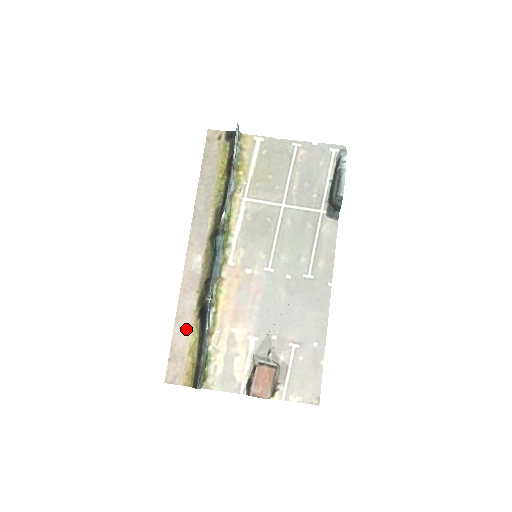
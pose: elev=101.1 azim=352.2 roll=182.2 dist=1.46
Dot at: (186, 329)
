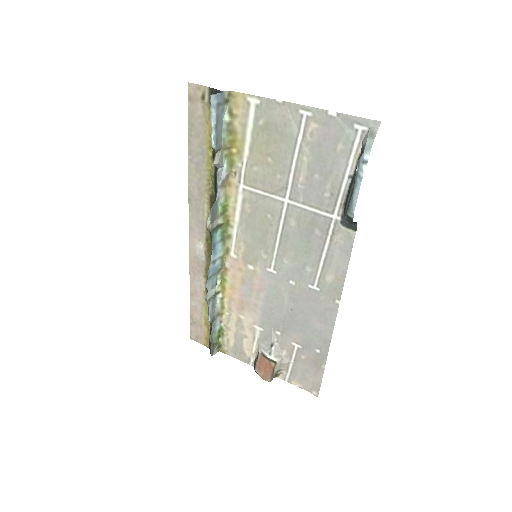
Dot at: (199, 305)
